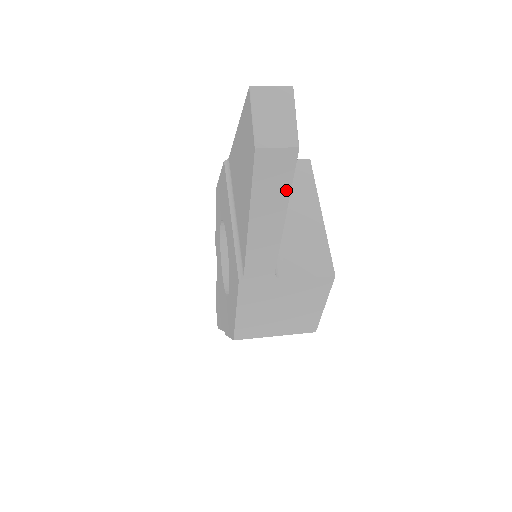
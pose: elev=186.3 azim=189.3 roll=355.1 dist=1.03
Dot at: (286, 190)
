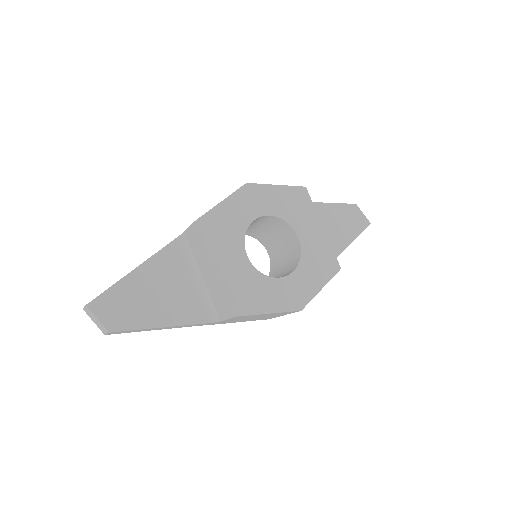
Dot at: (138, 330)
